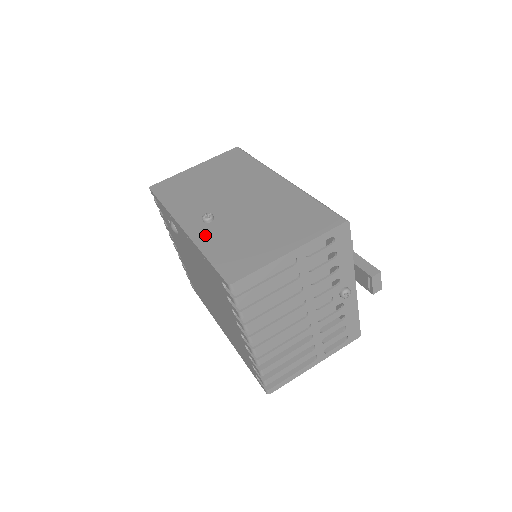
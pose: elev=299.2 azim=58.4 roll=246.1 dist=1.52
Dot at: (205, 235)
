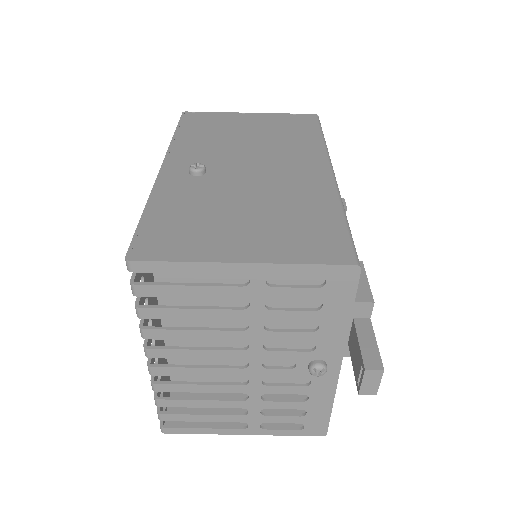
Dot at: (173, 186)
